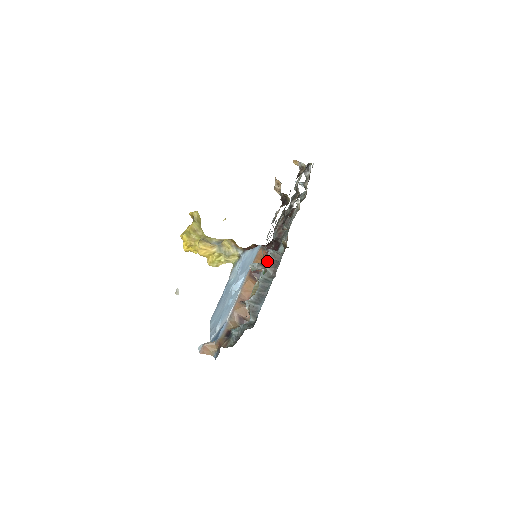
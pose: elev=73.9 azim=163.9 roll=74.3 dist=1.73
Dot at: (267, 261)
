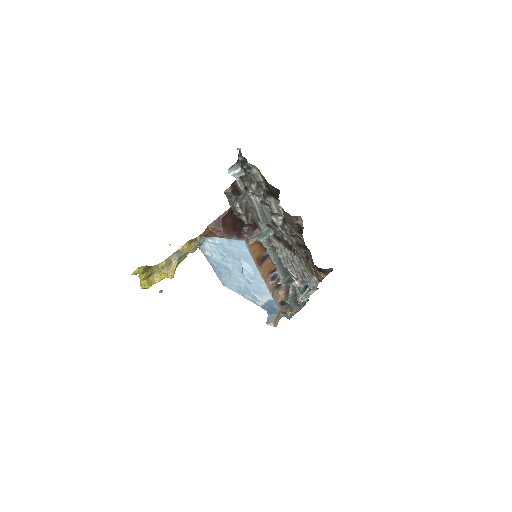
Dot at: (284, 262)
